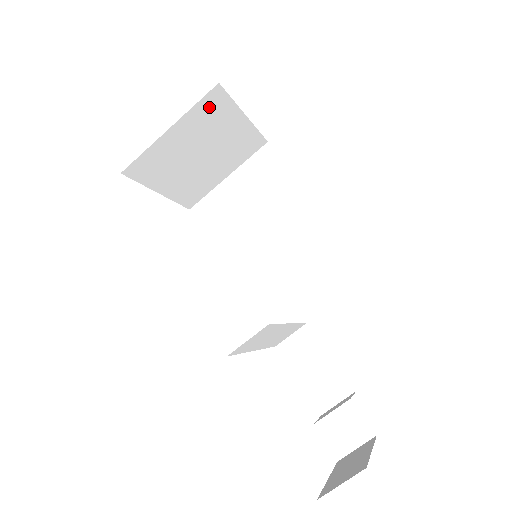
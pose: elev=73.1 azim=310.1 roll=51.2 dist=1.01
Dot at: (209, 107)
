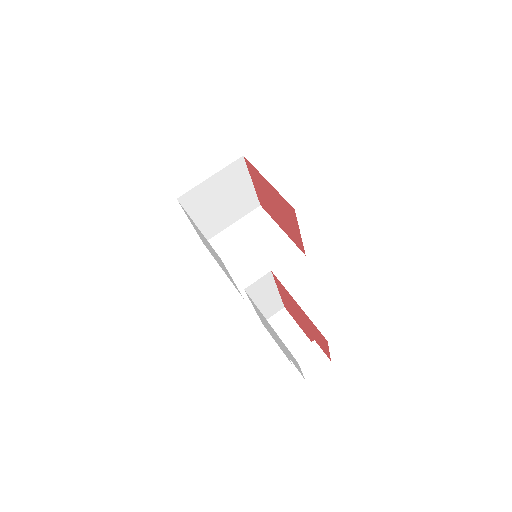
Dot at: (234, 169)
